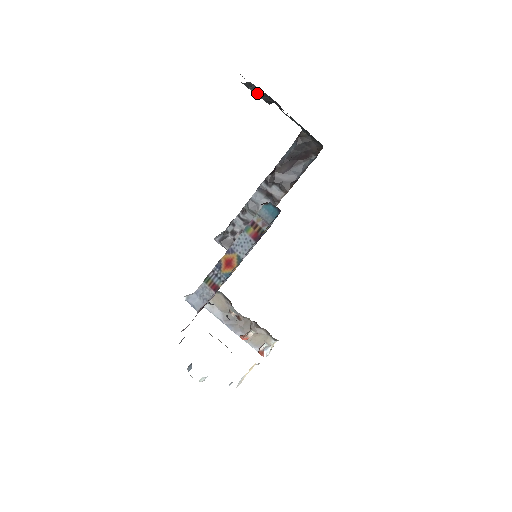
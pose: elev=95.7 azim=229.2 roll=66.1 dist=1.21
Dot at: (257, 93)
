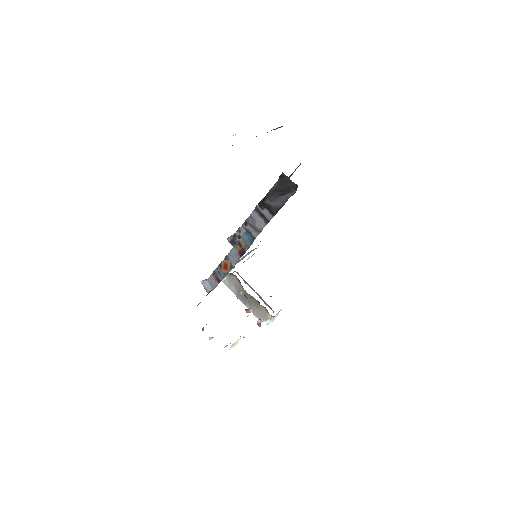
Dot at: occluded
